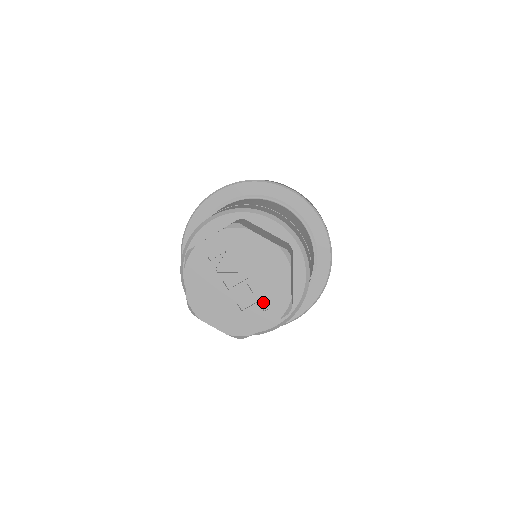
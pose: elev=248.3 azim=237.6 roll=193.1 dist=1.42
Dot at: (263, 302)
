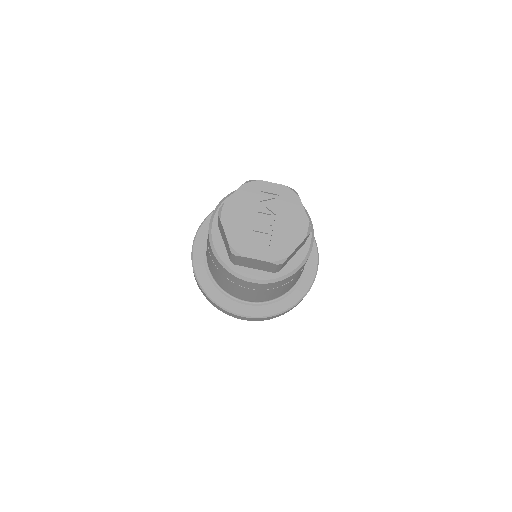
Dot at: (270, 243)
